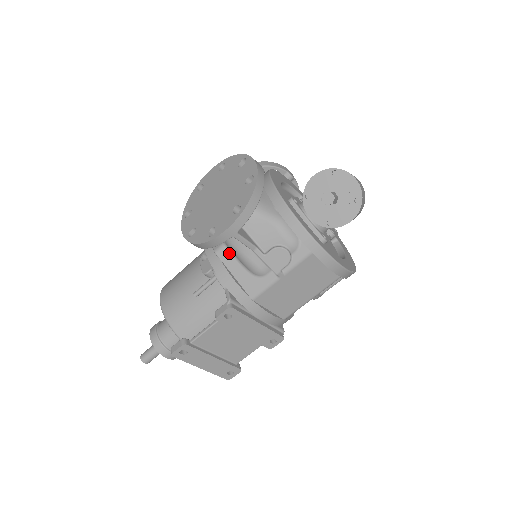
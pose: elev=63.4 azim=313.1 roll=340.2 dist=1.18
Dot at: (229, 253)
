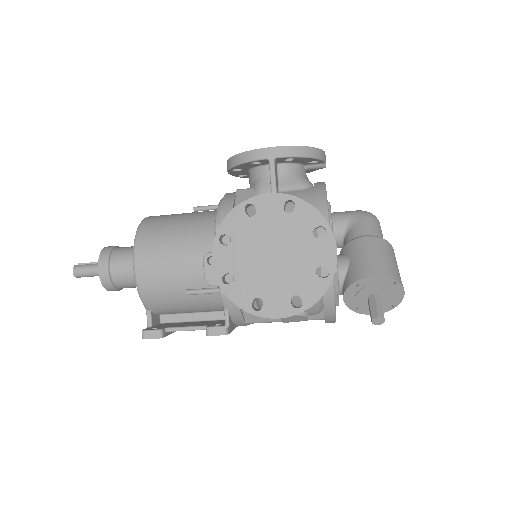
Dot at: occluded
